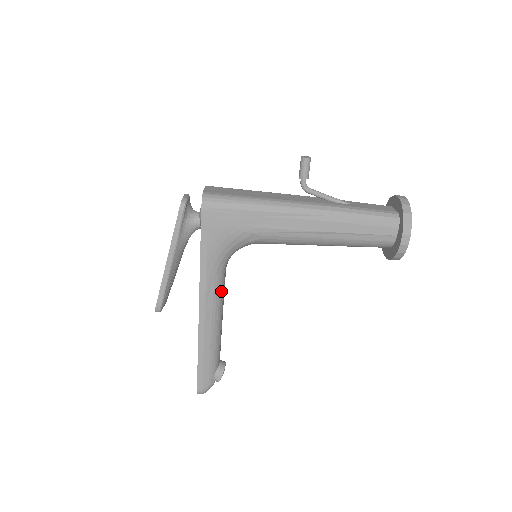
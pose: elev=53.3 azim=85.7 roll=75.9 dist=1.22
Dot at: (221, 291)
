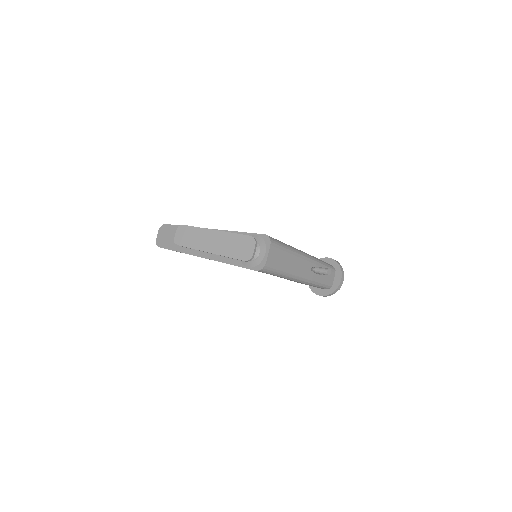
Dot at: occluded
